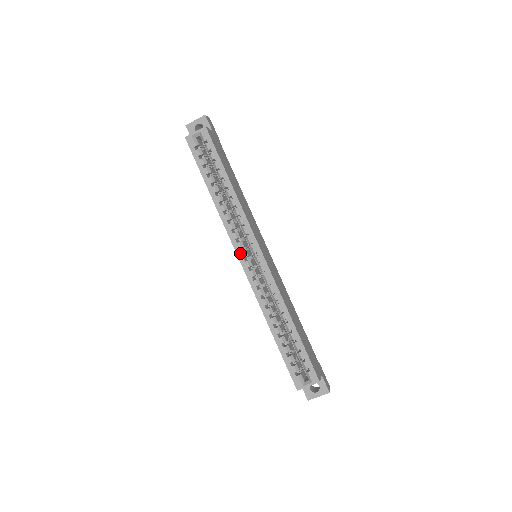
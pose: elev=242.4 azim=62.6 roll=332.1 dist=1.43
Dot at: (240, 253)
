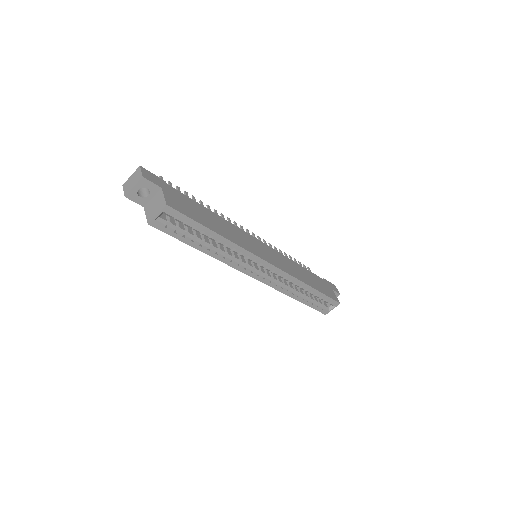
Dot at: (252, 274)
